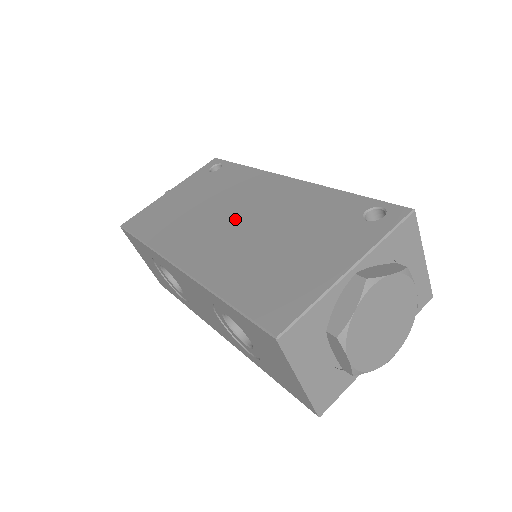
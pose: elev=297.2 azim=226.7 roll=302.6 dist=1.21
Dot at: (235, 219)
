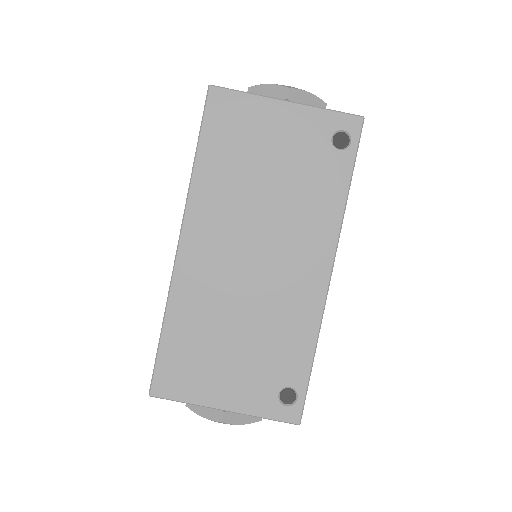
Dot at: (254, 258)
